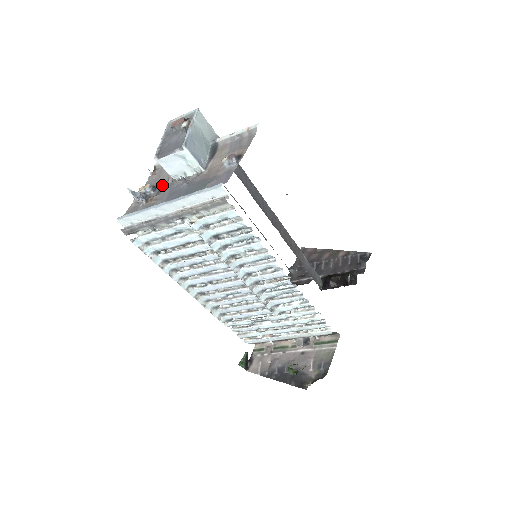
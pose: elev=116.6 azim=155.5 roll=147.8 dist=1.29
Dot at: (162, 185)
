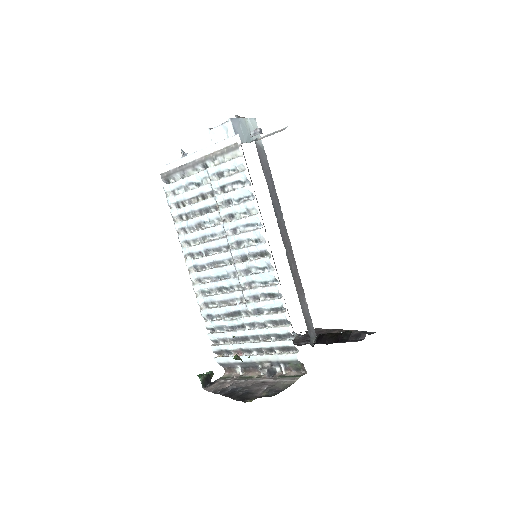
Dot at: occluded
